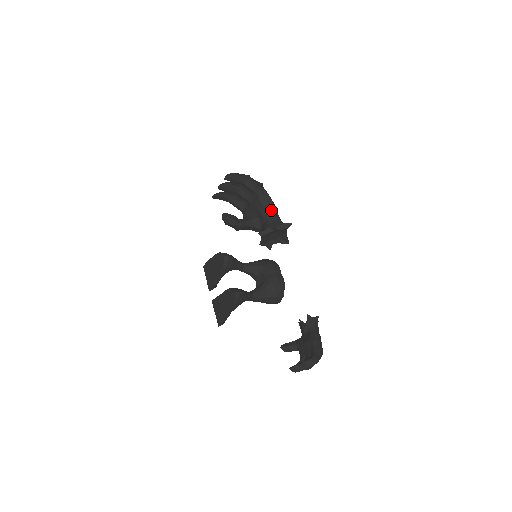
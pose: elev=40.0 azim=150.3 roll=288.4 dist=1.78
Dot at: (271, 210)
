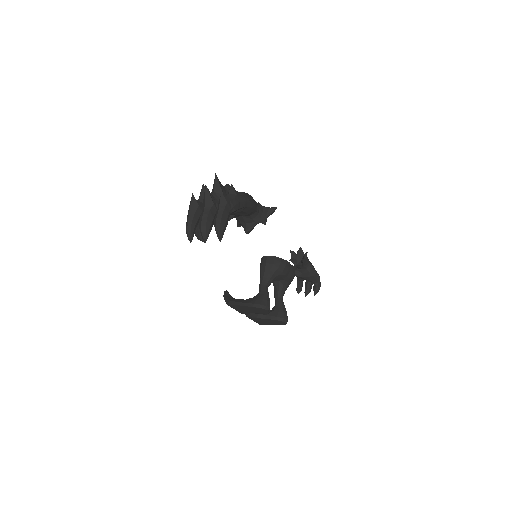
Dot at: (255, 210)
